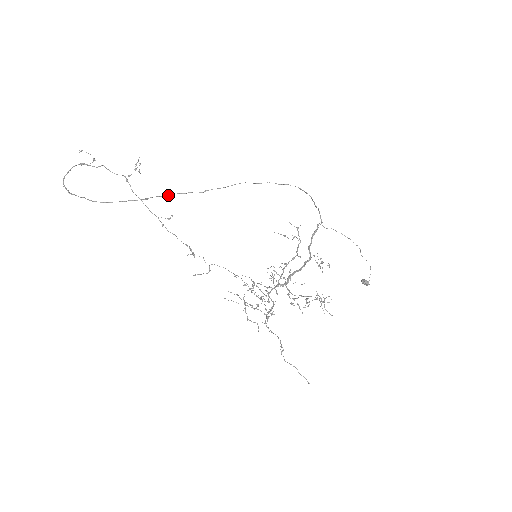
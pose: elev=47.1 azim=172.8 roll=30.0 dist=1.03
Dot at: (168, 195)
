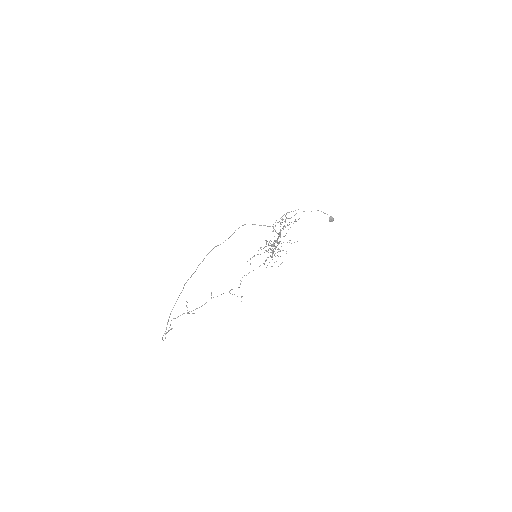
Dot at: (191, 276)
